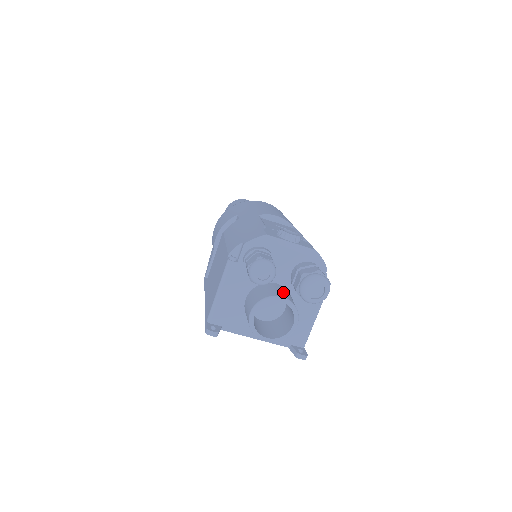
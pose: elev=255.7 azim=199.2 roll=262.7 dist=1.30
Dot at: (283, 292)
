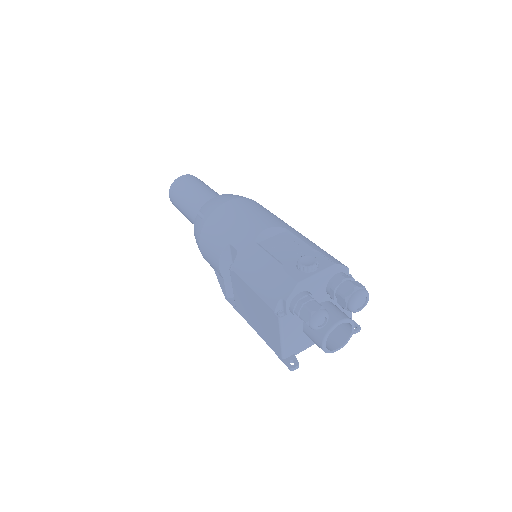
Dot at: (333, 313)
